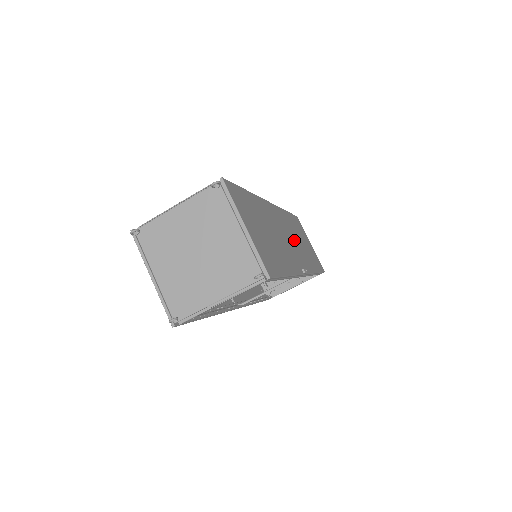
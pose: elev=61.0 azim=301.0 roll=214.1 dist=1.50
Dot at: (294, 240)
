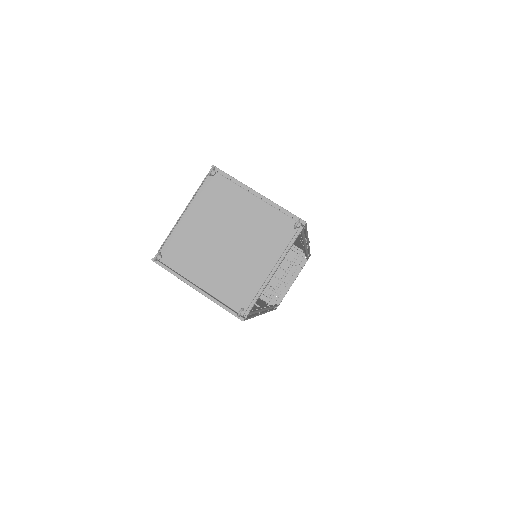
Dot at: occluded
